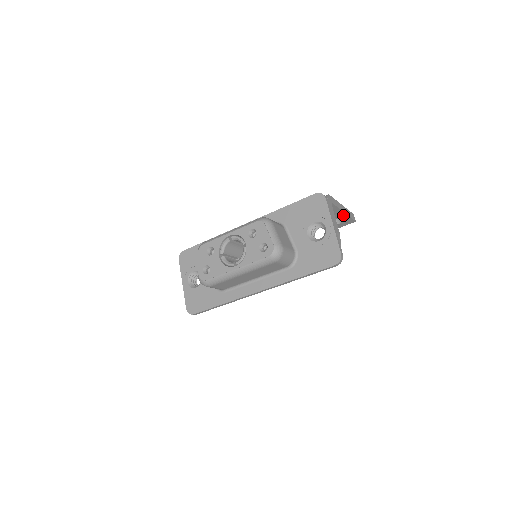
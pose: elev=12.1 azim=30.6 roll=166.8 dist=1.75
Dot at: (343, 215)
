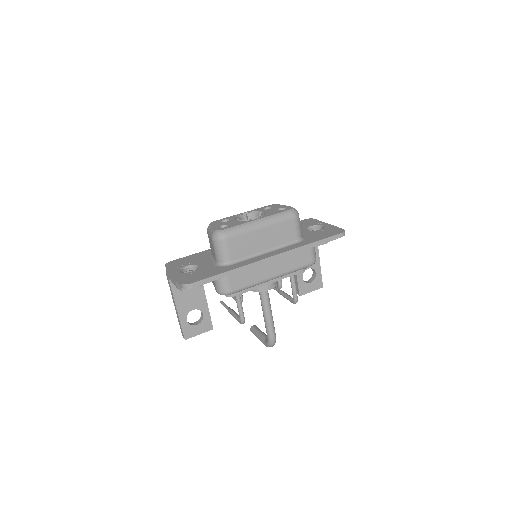
Dot at: (317, 265)
